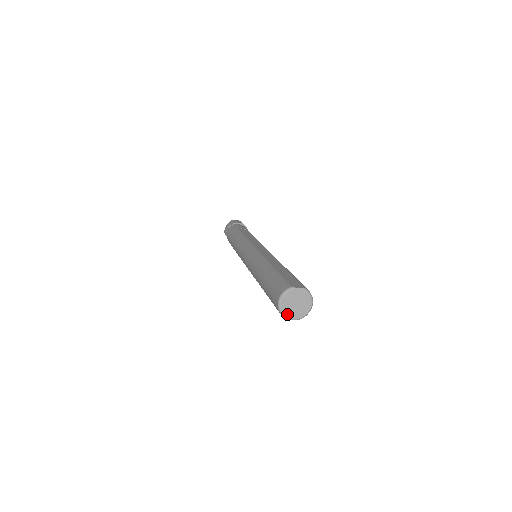
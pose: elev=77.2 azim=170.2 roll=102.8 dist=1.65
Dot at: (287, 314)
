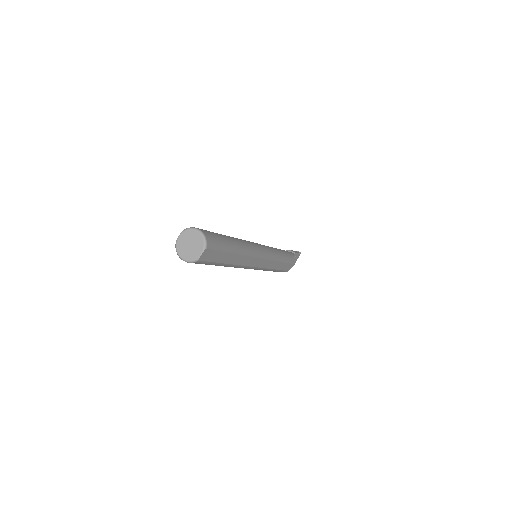
Dot at: (194, 257)
